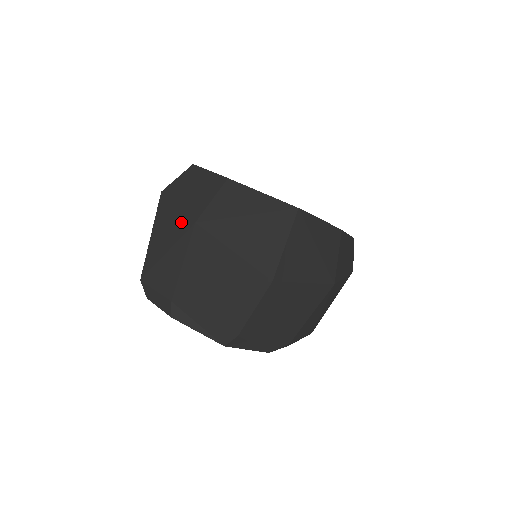
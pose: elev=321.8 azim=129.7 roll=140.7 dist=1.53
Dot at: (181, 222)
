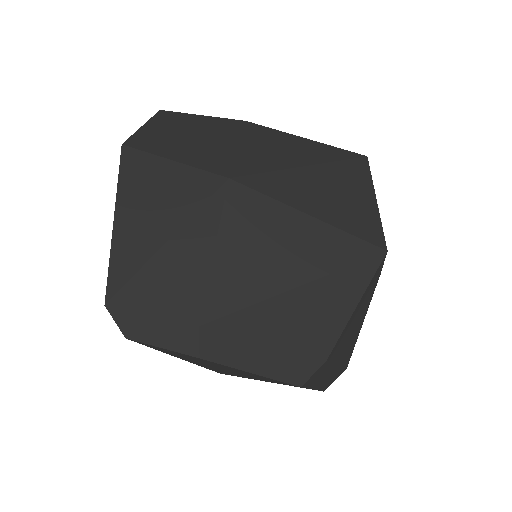
Dot at: (192, 183)
